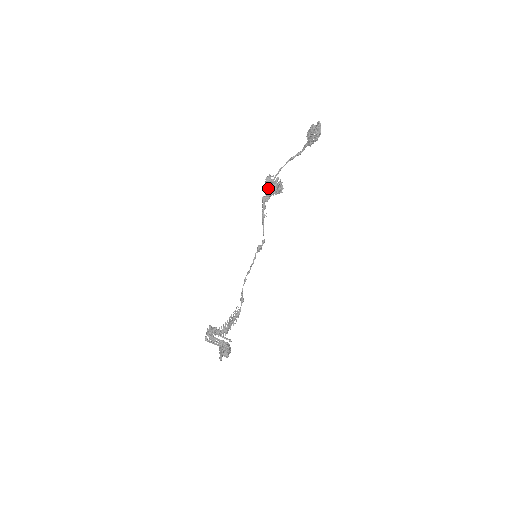
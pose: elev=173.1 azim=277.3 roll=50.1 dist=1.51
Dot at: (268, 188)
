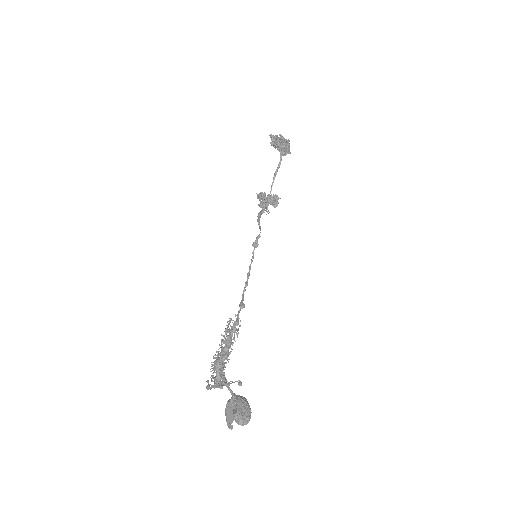
Dot at: (257, 198)
